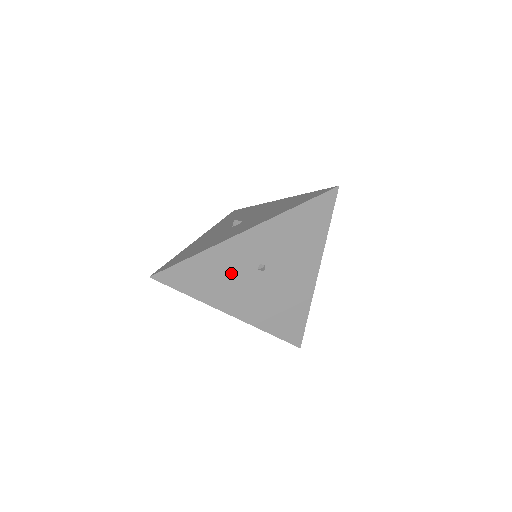
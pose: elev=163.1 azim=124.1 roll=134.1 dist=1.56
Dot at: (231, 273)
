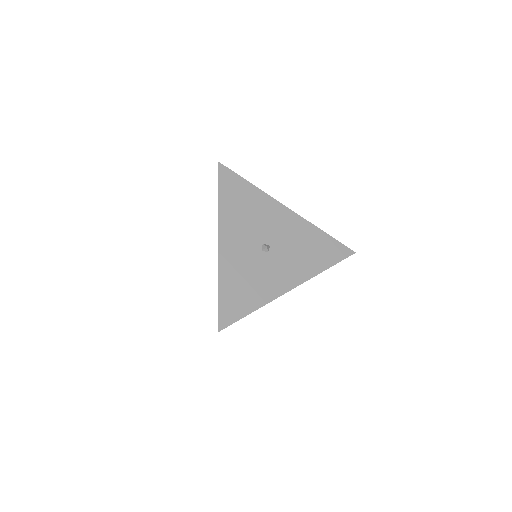
Dot at: occluded
